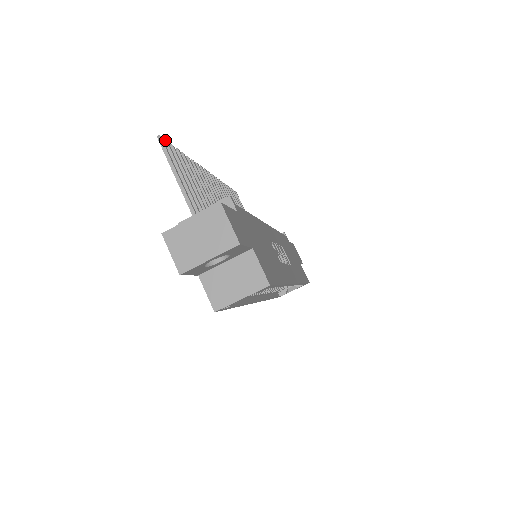
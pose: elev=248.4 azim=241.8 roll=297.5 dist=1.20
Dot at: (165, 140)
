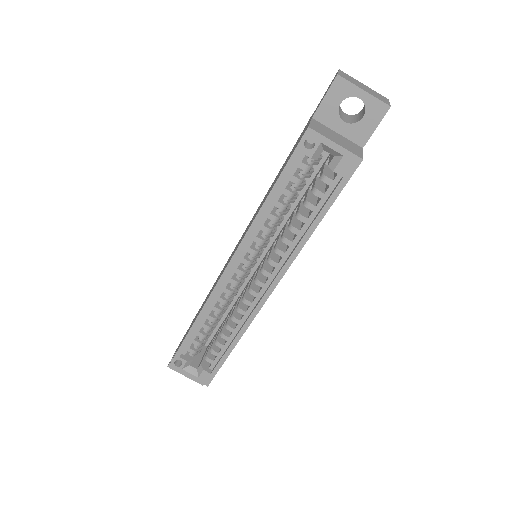
Dot at: occluded
